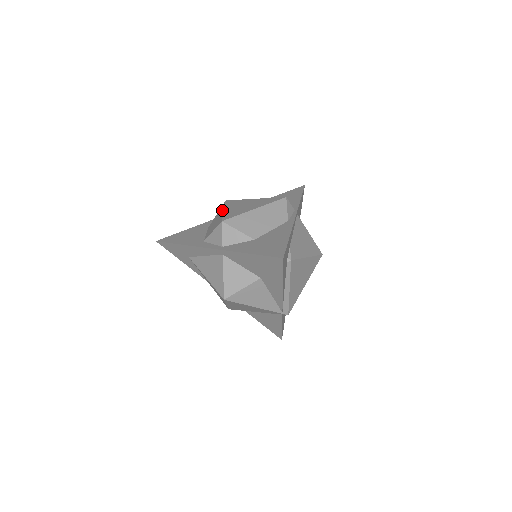
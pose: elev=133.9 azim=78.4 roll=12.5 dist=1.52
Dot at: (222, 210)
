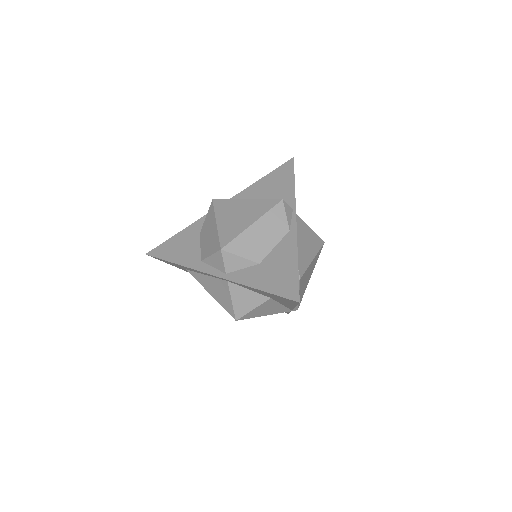
Dot at: (213, 220)
